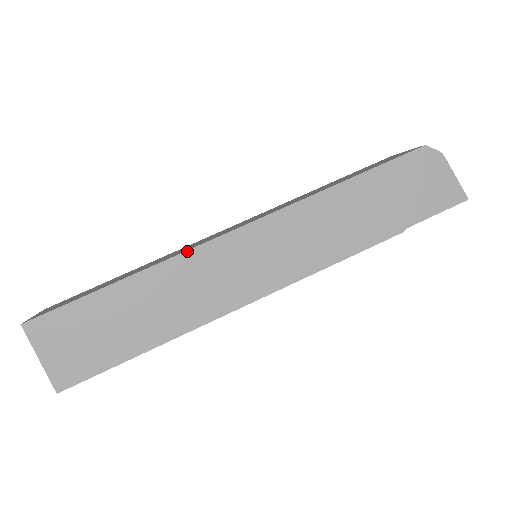
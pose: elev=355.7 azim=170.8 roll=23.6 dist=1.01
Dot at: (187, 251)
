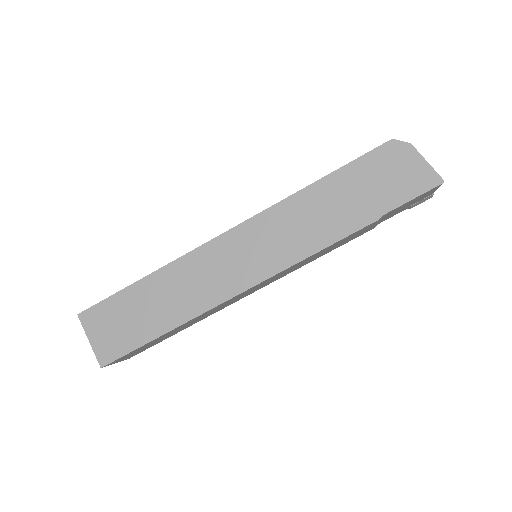
Dot at: (190, 252)
